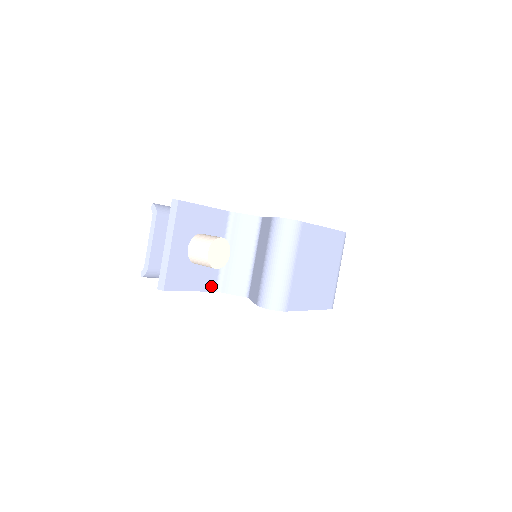
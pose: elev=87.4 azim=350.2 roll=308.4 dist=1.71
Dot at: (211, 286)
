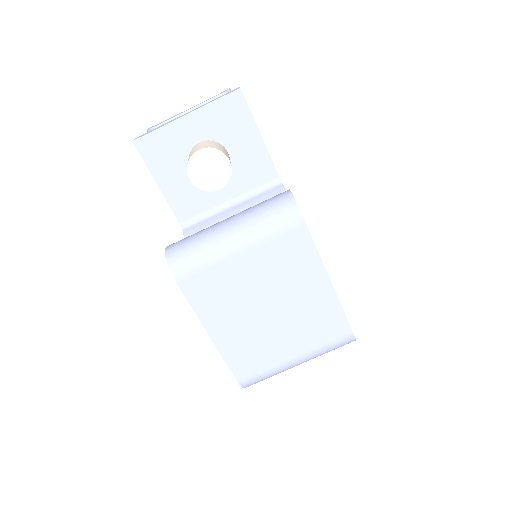
Dot at: (182, 212)
